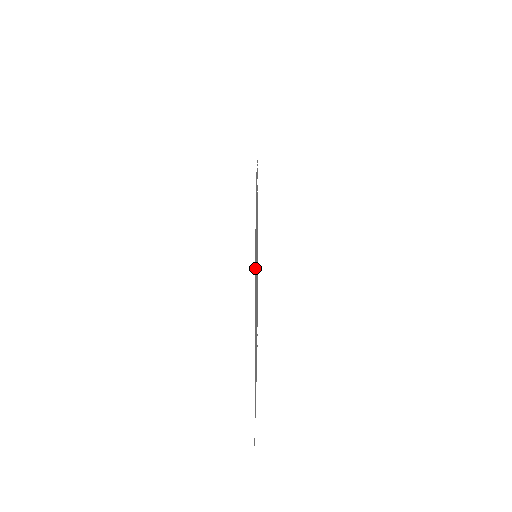
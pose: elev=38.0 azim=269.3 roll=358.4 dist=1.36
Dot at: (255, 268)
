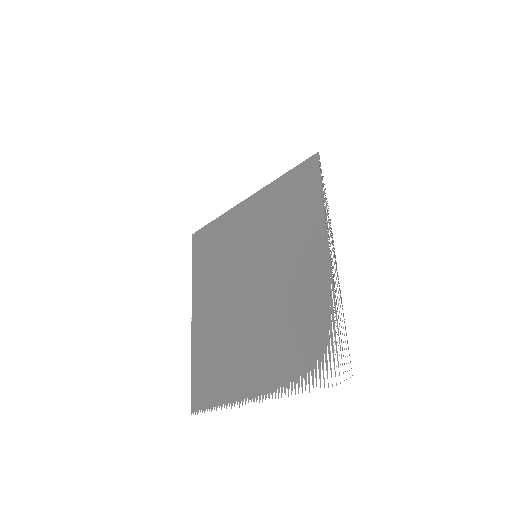
Dot at: (229, 256)
